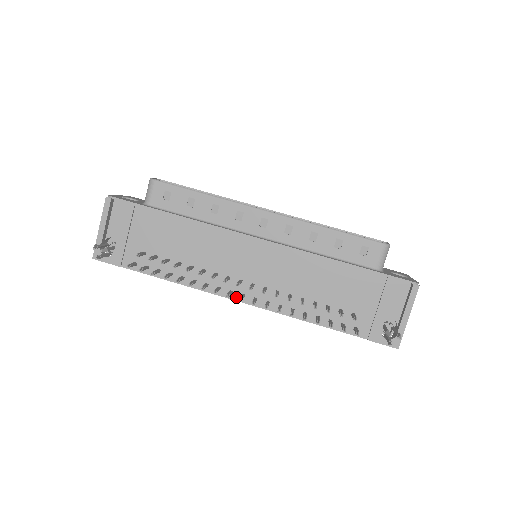
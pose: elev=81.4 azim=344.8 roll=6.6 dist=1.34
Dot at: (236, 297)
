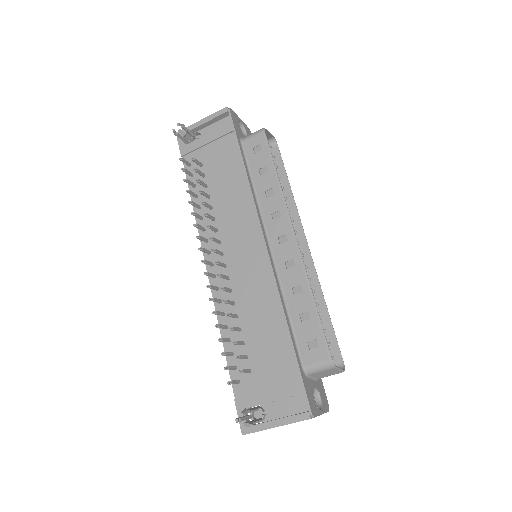
Dot at: (208, 260)
